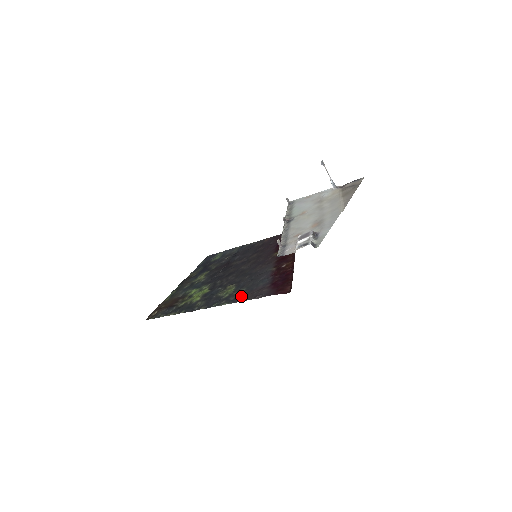
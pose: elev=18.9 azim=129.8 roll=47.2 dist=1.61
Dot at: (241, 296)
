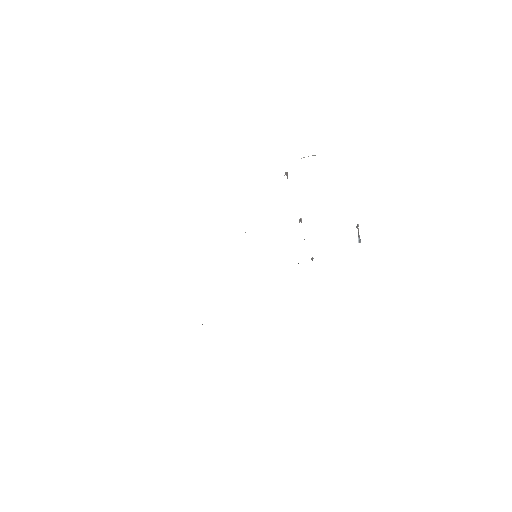
Dot at: occluded
